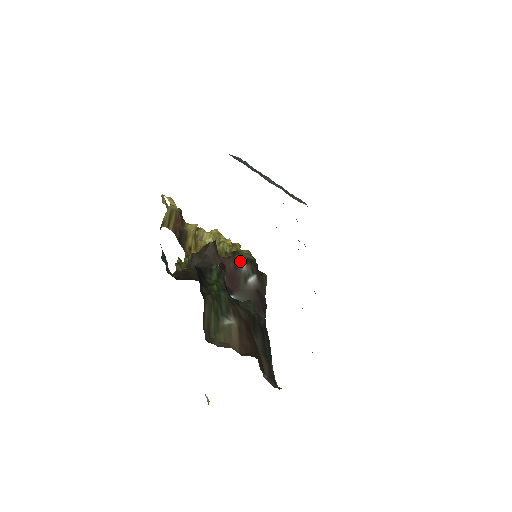
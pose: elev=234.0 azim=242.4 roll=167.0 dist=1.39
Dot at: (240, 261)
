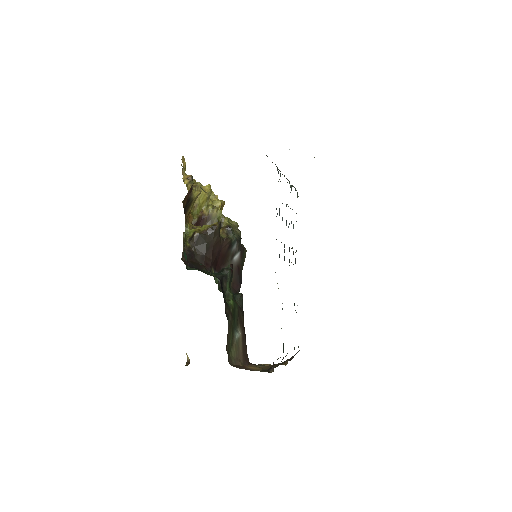
Dot at: (234, 242)
